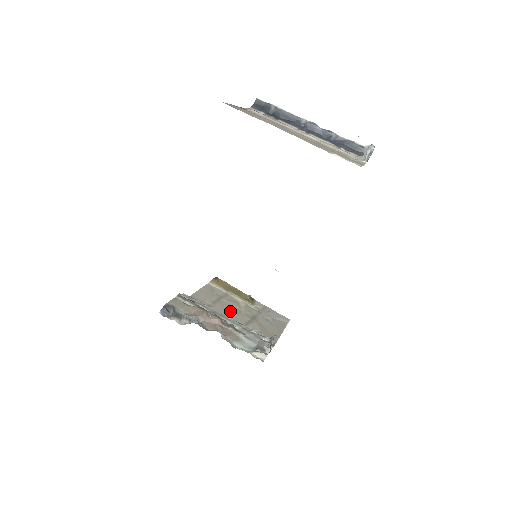
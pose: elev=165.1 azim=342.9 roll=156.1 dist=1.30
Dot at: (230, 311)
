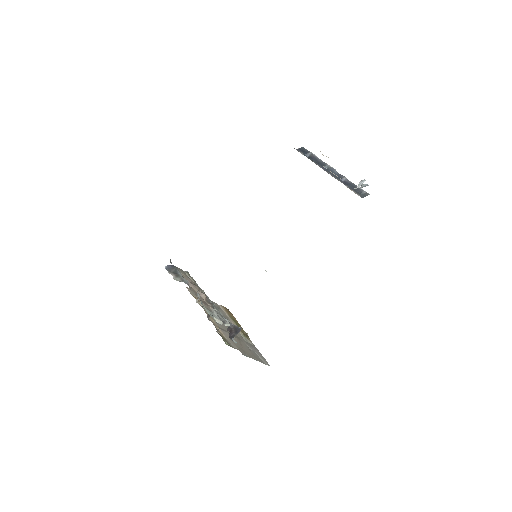
Dot at: occluded
